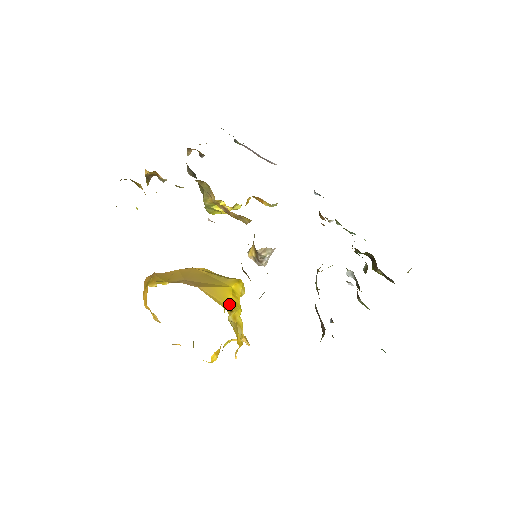
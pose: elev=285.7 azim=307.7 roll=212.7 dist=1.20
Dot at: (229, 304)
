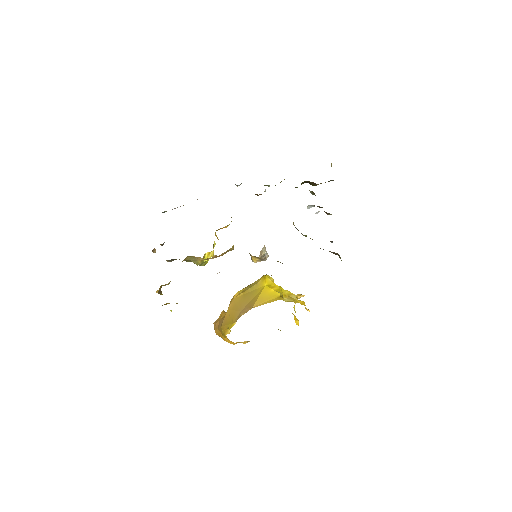
Dot at: (277, 295)
